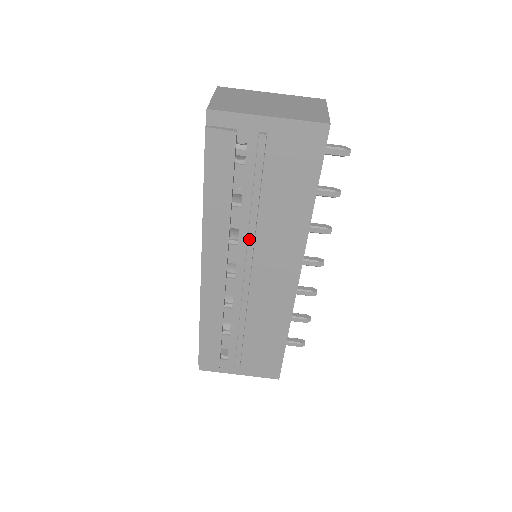
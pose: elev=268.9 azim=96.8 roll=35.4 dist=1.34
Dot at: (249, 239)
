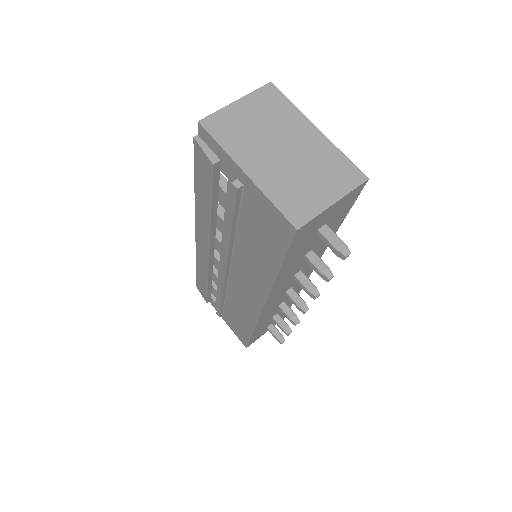
Dot at: (225, 250)
